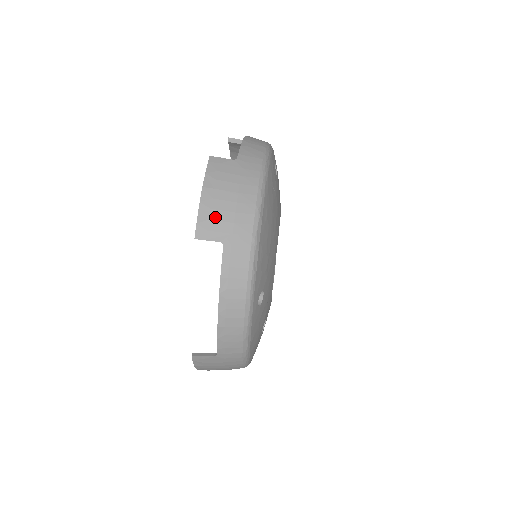
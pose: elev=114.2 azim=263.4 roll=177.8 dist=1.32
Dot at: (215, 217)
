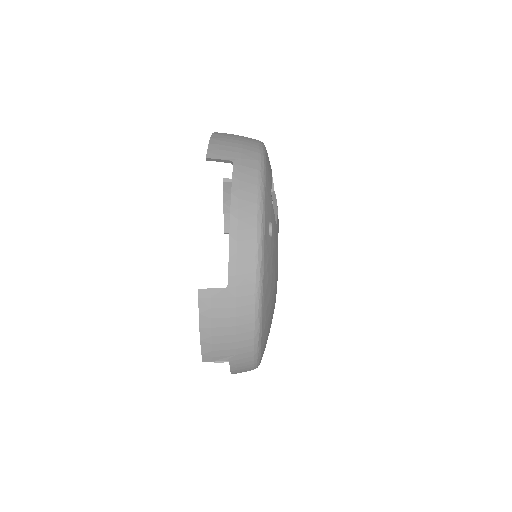
Dot at: (217, 349)
